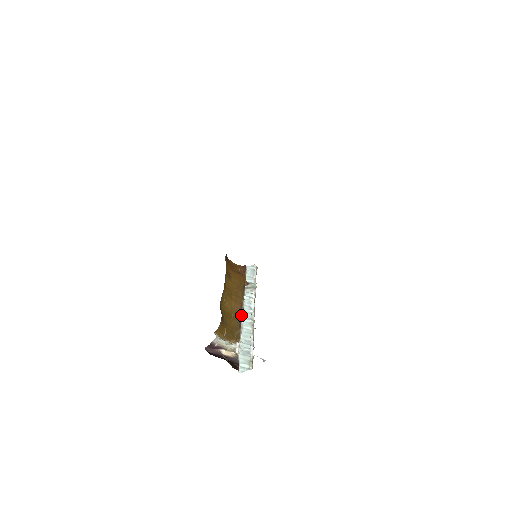
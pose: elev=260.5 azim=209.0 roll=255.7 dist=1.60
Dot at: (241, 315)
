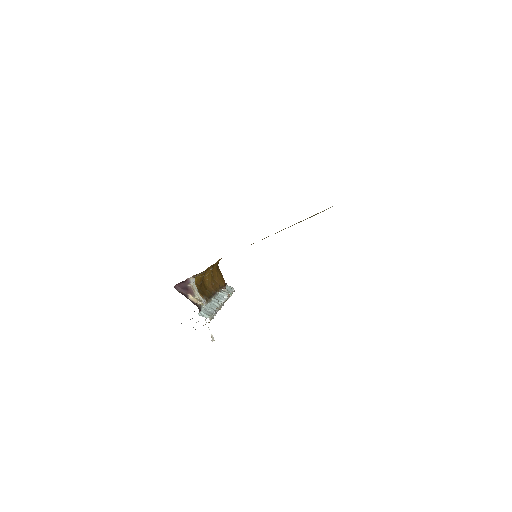
Dot at: (213, 295)
